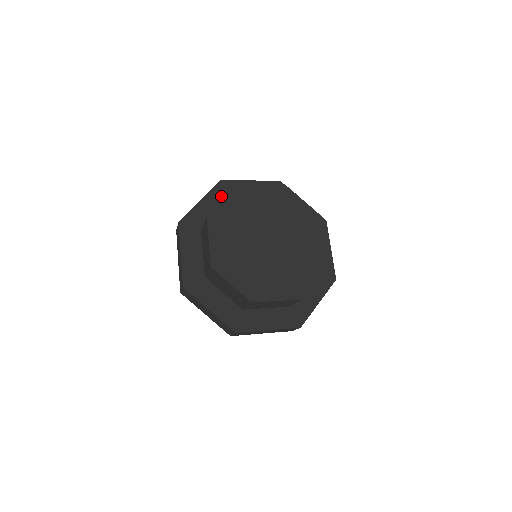
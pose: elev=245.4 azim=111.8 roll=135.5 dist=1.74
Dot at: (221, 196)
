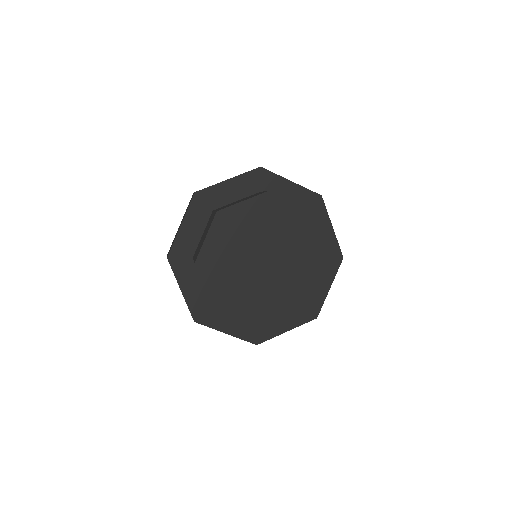
Dot at: (251, 184)
